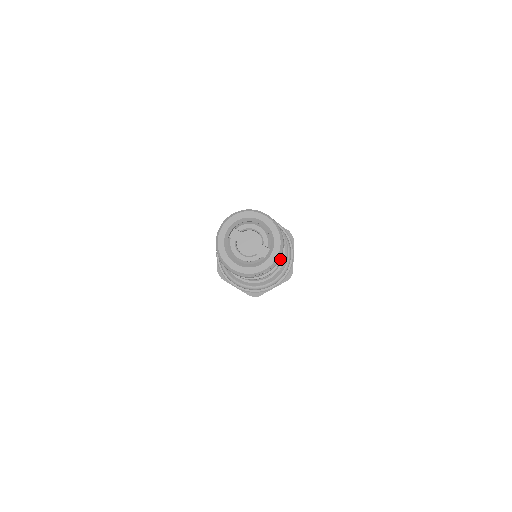
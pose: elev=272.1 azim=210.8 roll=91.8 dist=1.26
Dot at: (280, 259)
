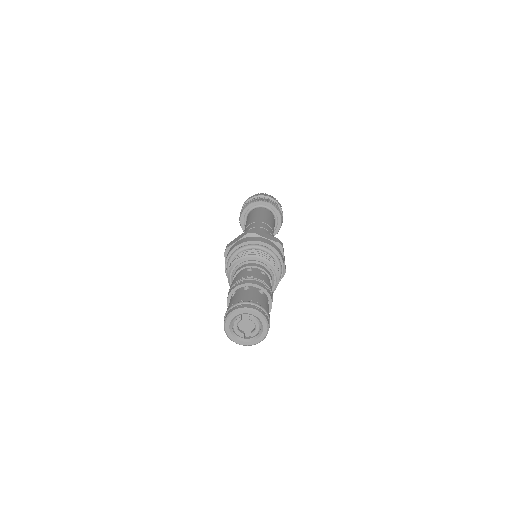
Dot at: occluded
